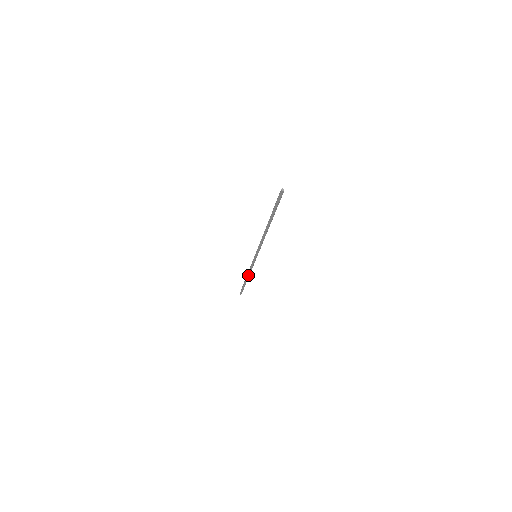
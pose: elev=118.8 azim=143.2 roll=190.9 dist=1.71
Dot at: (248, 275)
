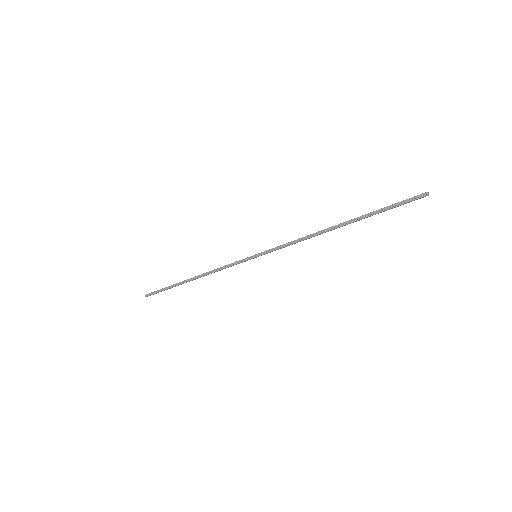
Dot at: occluded
